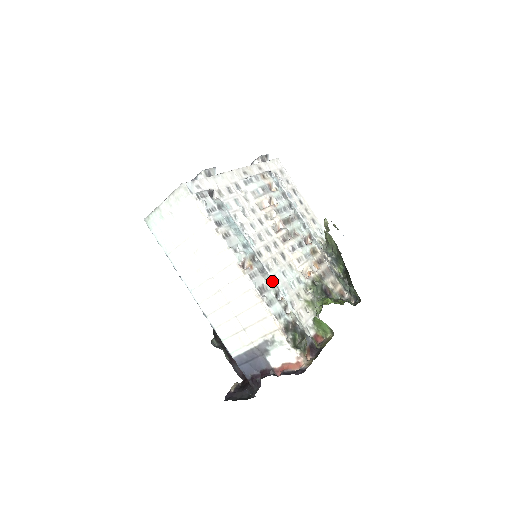
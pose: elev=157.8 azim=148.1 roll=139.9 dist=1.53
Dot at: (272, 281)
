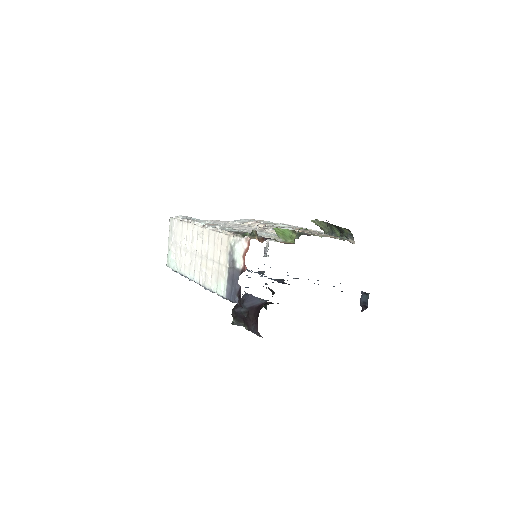
Dot at: occluded
